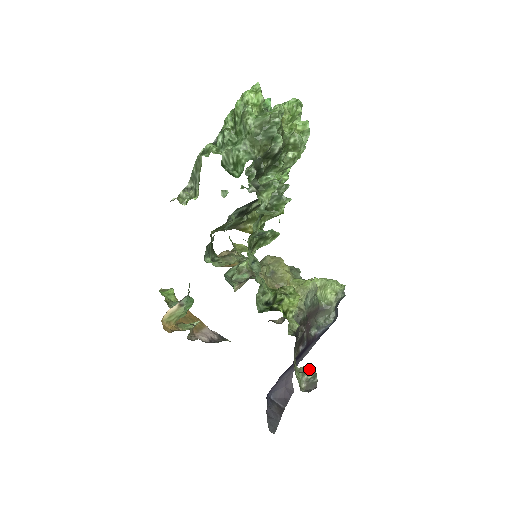
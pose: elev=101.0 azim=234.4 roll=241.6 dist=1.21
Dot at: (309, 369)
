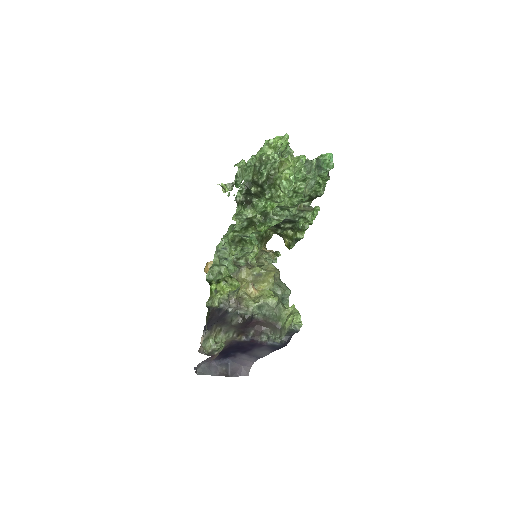
Dot at: (221, 345)
